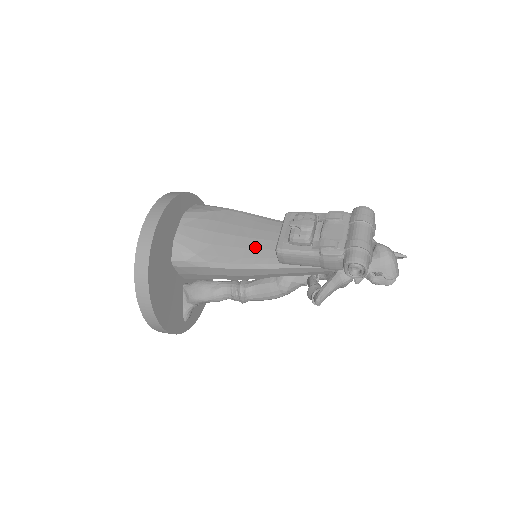
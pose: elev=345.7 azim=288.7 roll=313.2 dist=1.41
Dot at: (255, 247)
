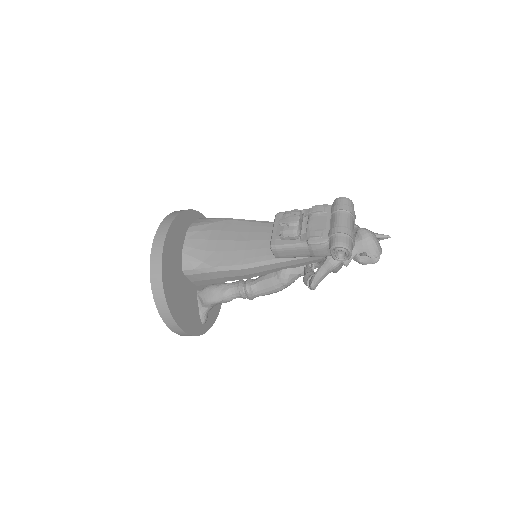
Dot at: (253, 248)
